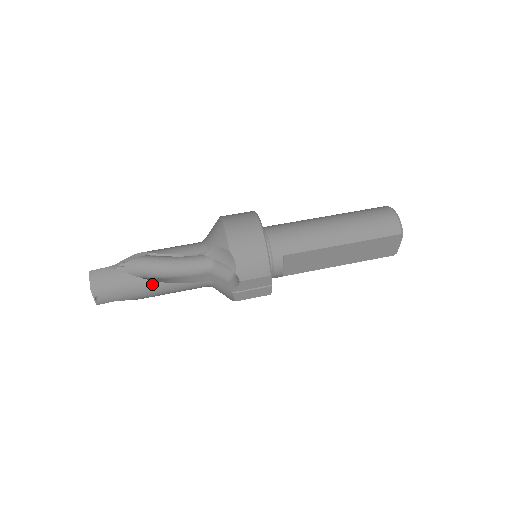
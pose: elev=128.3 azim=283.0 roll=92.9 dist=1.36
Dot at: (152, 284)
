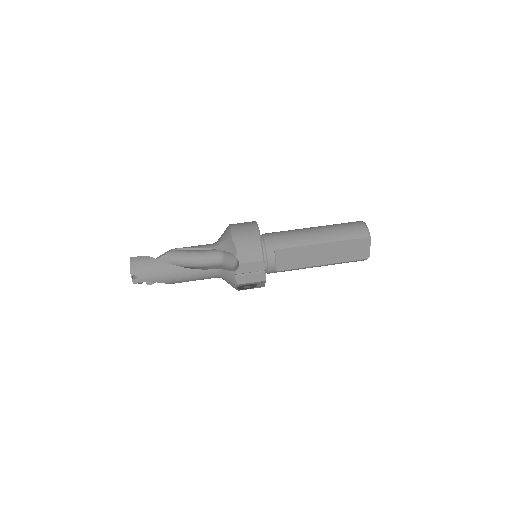
Dot at: (175, 268)
